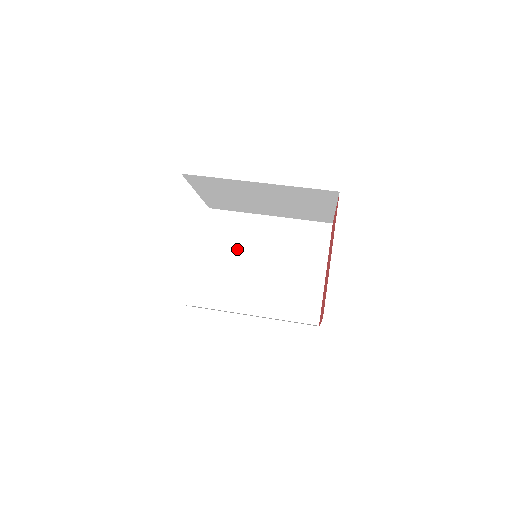
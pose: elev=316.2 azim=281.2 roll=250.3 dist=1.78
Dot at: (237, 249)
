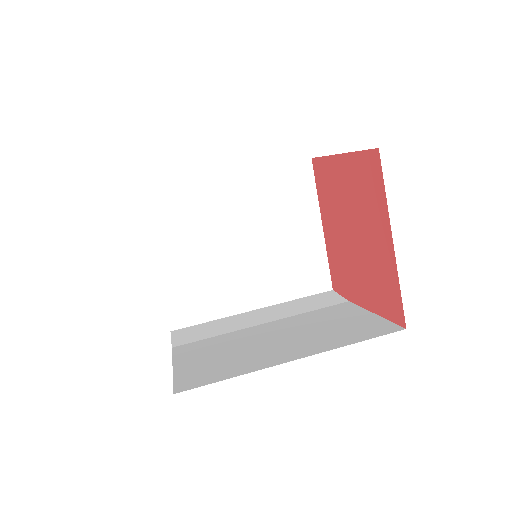
Dot at: (200, 236)
